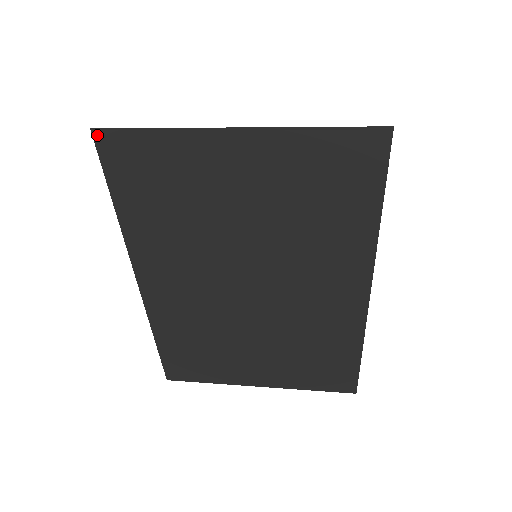
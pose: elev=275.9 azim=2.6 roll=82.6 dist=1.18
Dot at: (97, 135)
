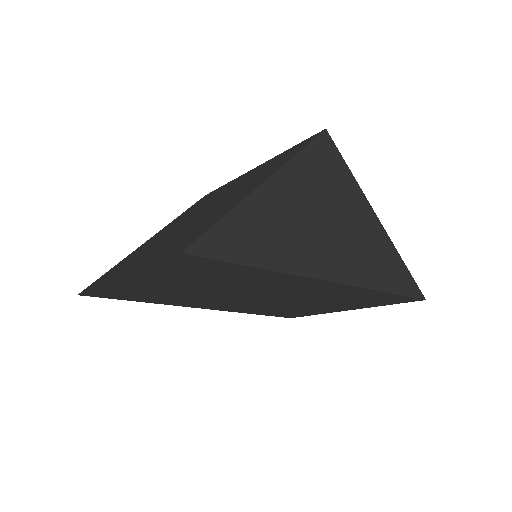
Dot at: (83, 295)
